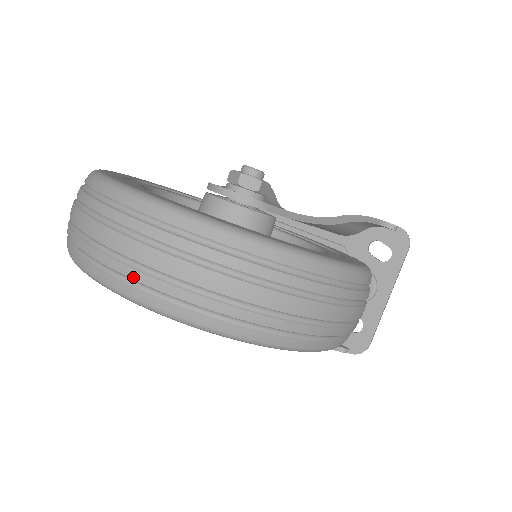
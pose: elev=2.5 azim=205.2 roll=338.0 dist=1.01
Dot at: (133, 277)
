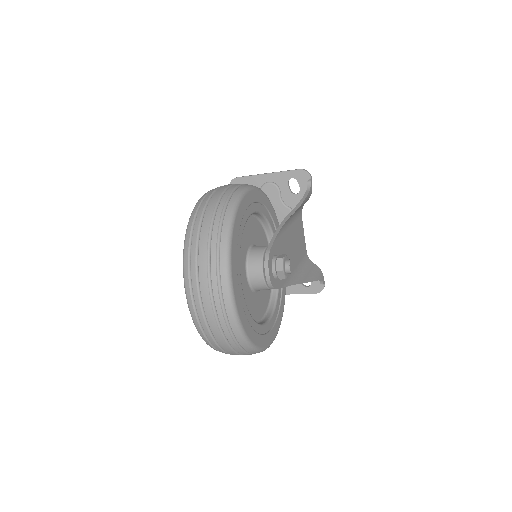
Dot at: (198, 312)
